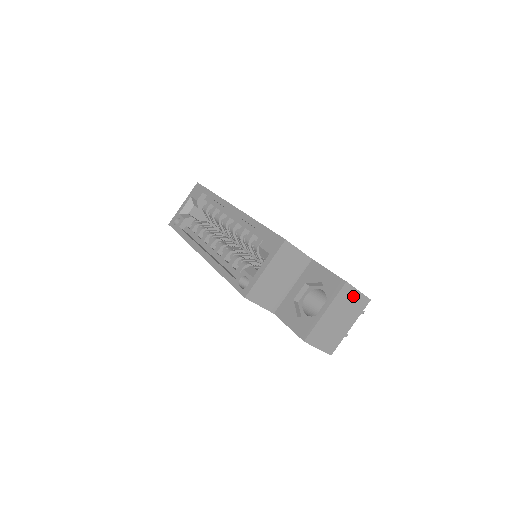
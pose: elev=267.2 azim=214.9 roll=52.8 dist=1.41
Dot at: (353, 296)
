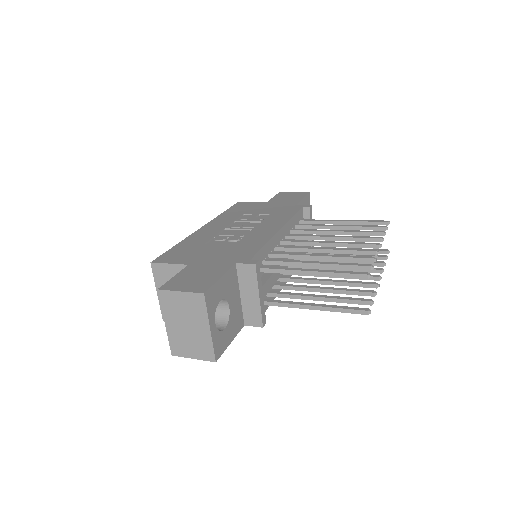
Dot at: (179, 299)
